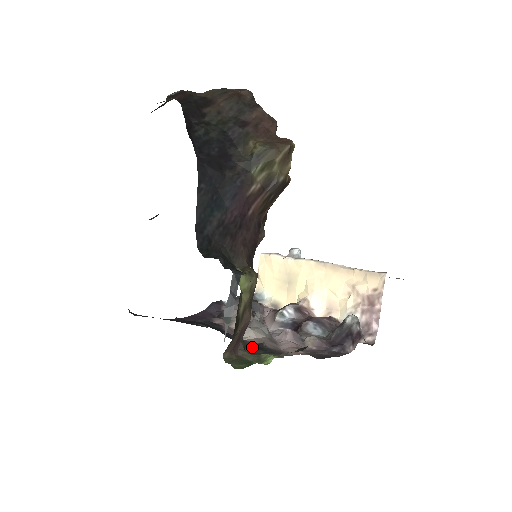
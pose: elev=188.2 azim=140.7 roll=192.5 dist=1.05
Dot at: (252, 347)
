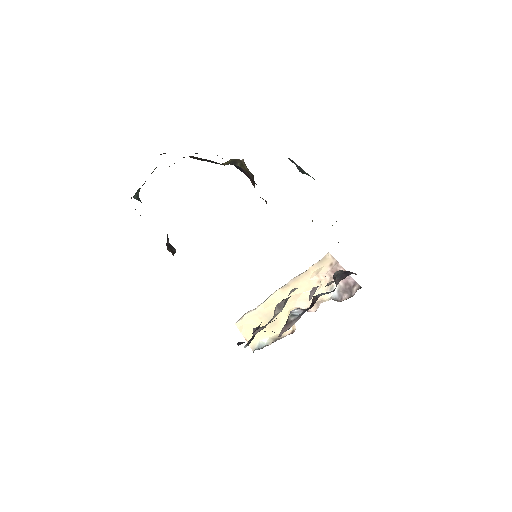
Dot at: occluded
